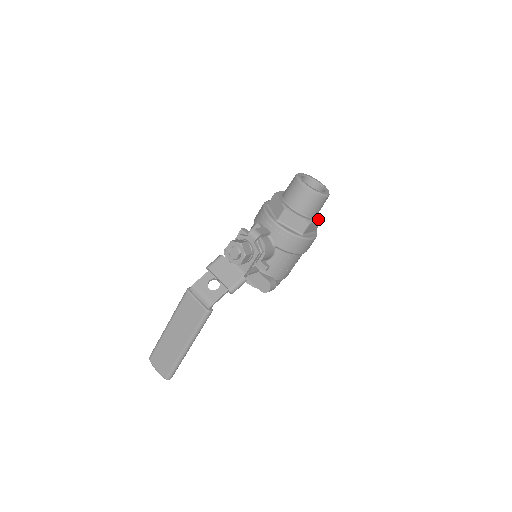
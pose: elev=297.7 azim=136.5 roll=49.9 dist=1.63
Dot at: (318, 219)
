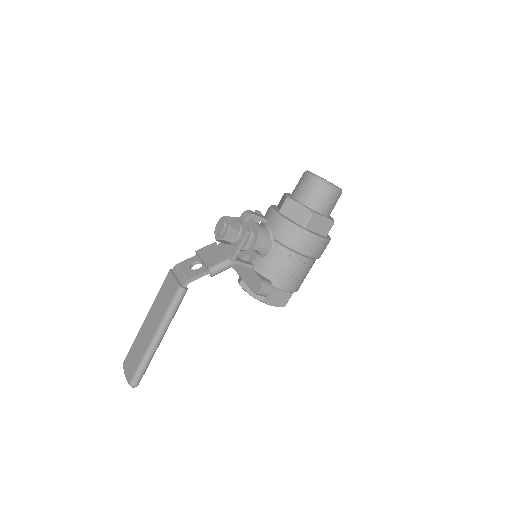
Dot at: (327, 217)
